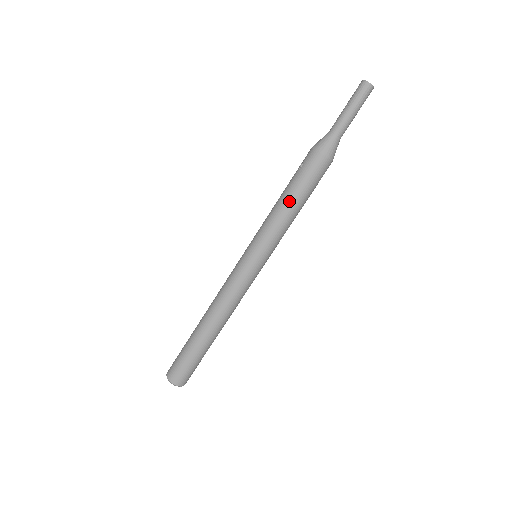
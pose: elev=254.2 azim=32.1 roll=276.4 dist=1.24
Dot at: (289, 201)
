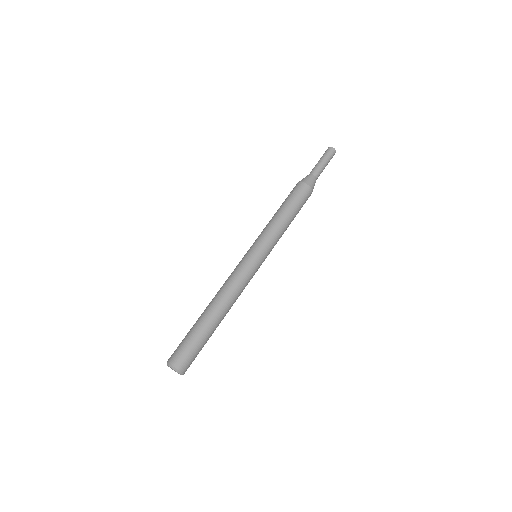
Dot at: (287, 214)
